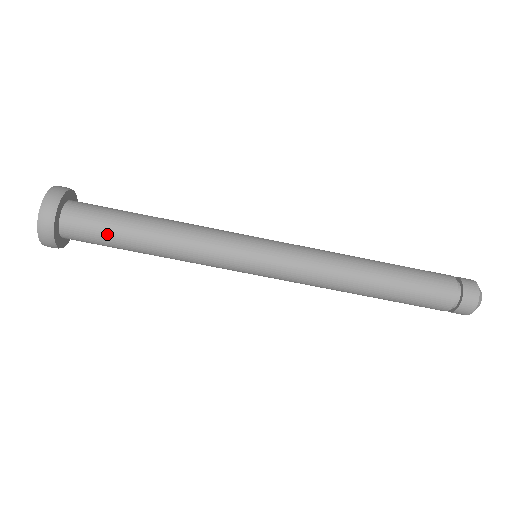
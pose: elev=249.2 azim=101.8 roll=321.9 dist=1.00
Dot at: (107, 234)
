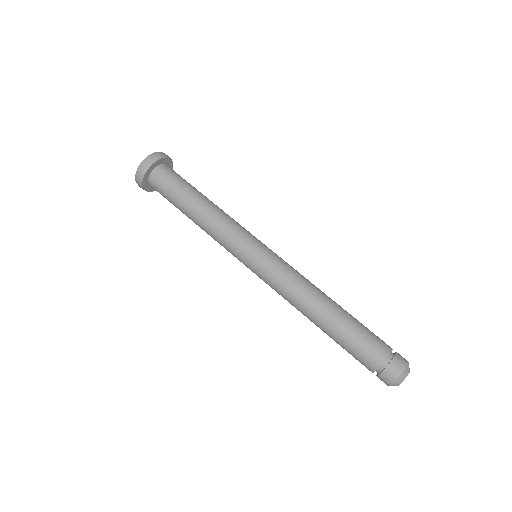
Dot at: (181, 184)
